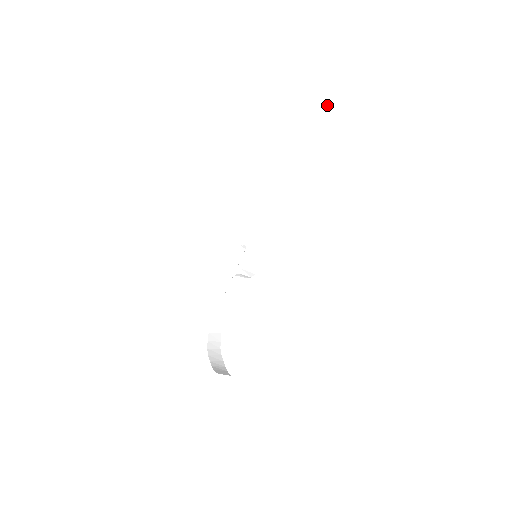
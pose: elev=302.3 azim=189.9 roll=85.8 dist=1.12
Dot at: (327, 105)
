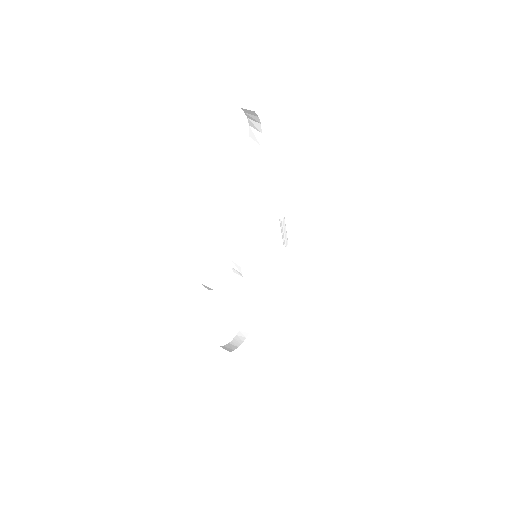
Dot at: (257, 154)
